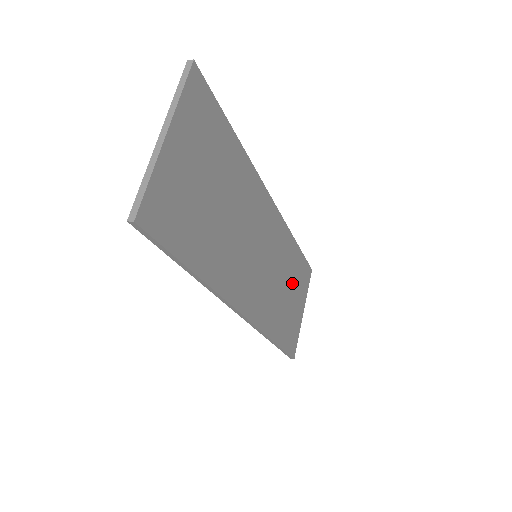
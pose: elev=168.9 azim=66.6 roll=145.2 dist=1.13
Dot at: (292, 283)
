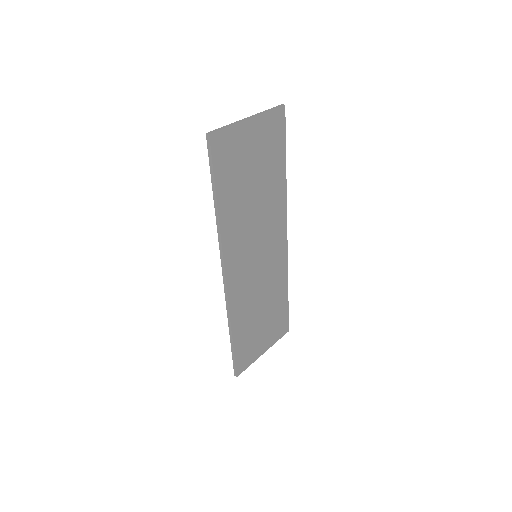
Dot at: (269, 314)
